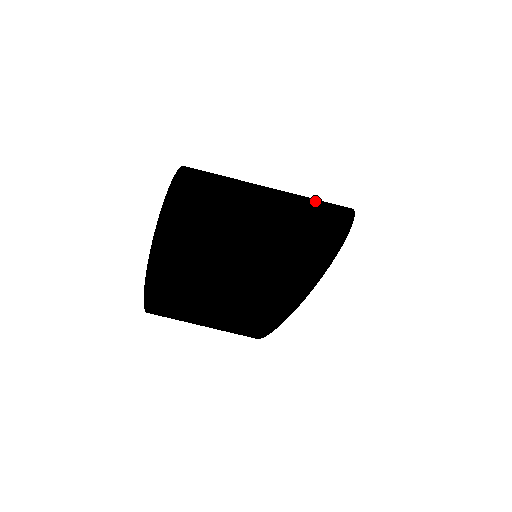
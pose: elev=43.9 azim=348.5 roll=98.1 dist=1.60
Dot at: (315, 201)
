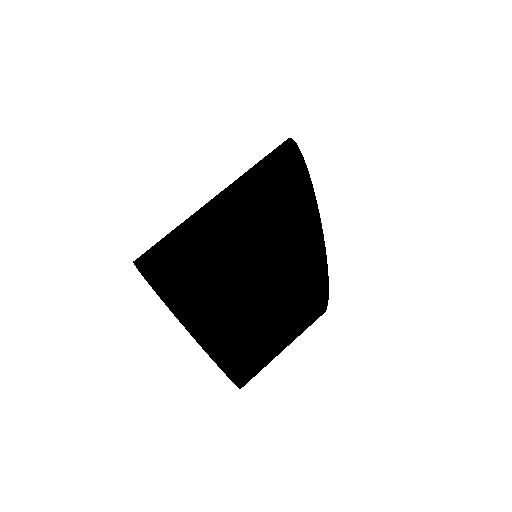
Dot at: (278, 185)
